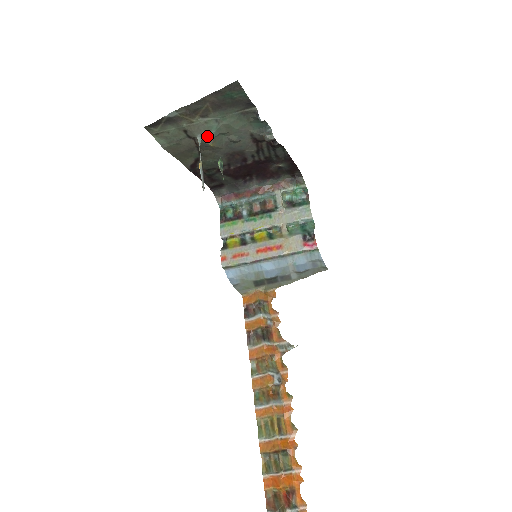
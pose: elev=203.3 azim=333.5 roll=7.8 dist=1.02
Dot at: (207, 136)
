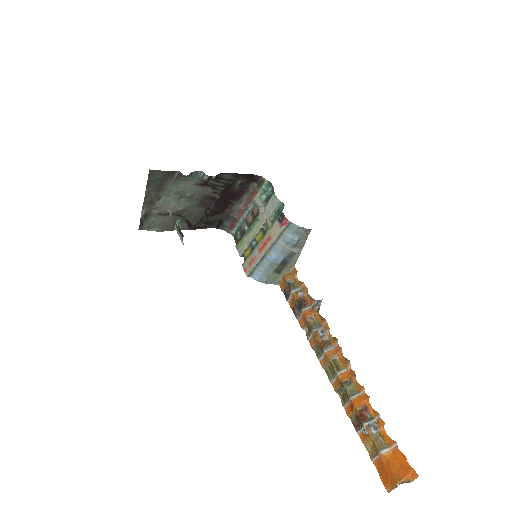
Dot at: (172, 207)
